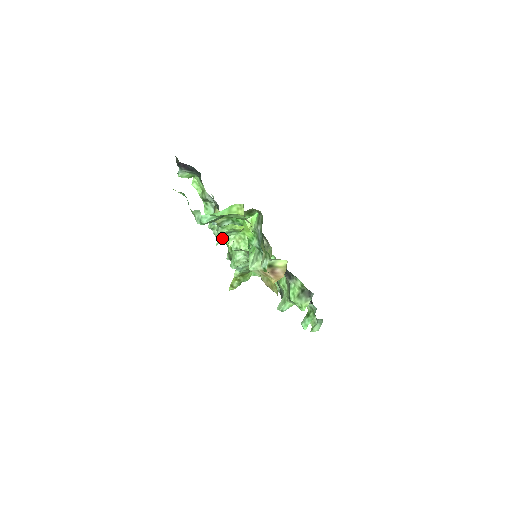
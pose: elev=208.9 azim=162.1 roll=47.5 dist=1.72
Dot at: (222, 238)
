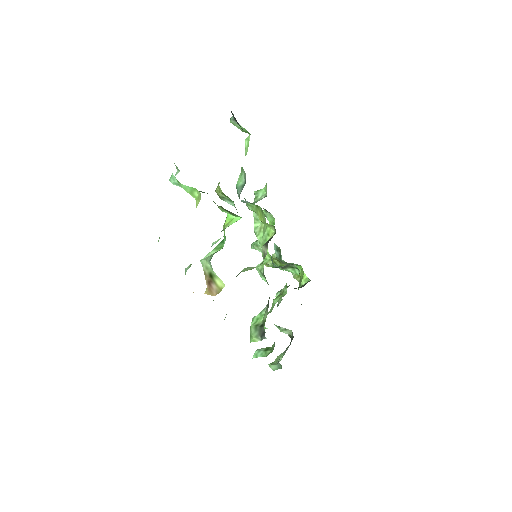
Dot at: (253, 213)
